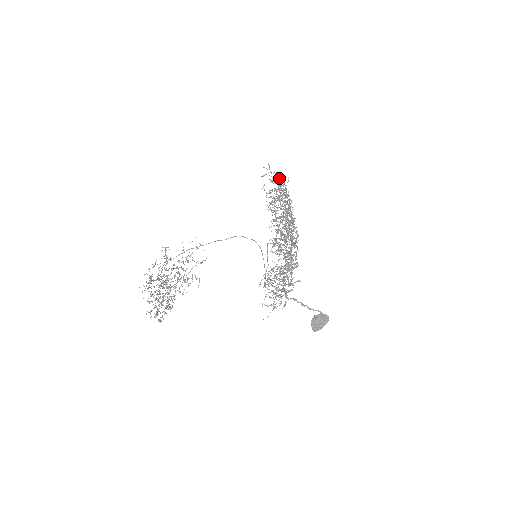
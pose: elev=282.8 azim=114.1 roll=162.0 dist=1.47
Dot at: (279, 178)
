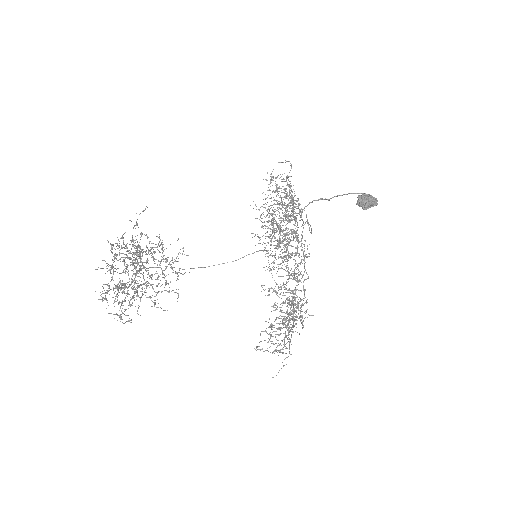
Dot at: (273, 178)
